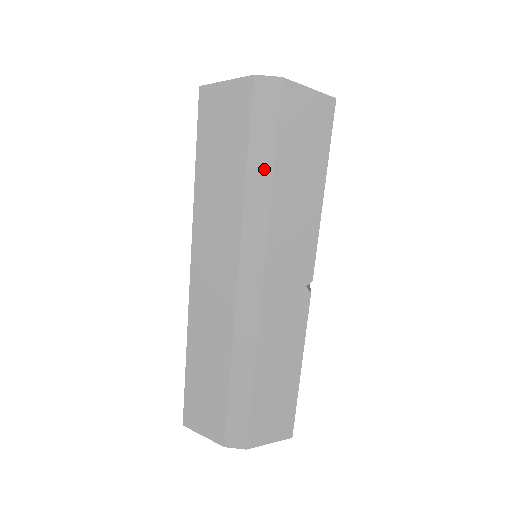
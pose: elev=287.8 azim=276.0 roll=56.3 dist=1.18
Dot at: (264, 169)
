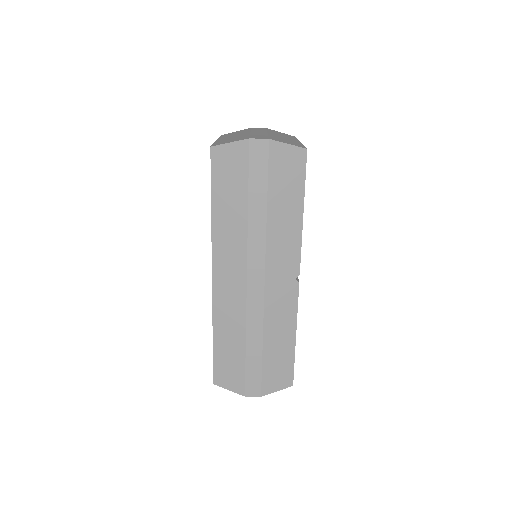
Dot at: (260, 201)
